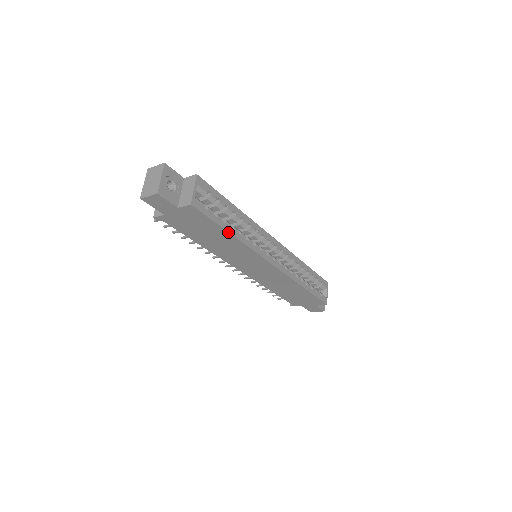
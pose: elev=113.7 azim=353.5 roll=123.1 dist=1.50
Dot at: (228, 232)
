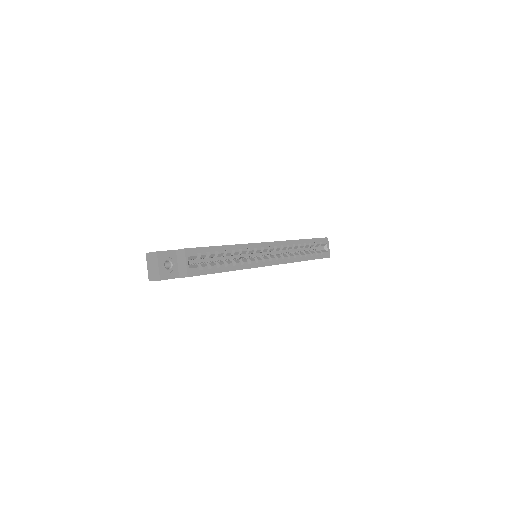
Dot at: occluded
